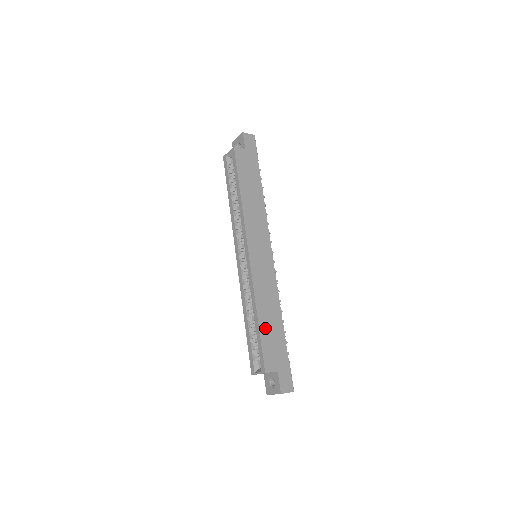
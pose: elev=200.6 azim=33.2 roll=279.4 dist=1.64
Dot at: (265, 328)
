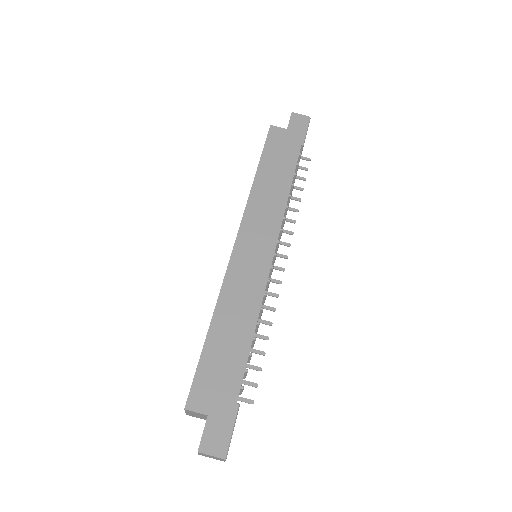
Dot at: (215, 346)
